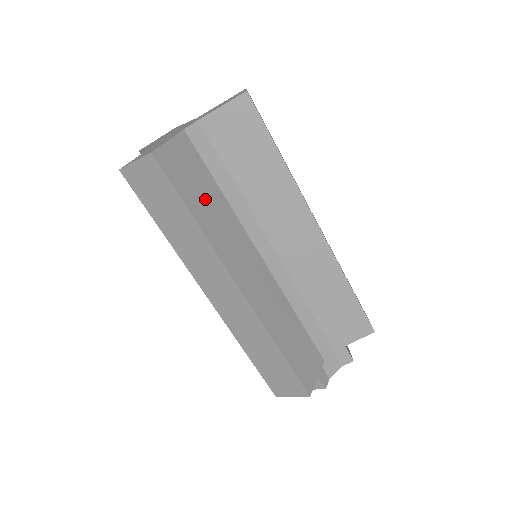
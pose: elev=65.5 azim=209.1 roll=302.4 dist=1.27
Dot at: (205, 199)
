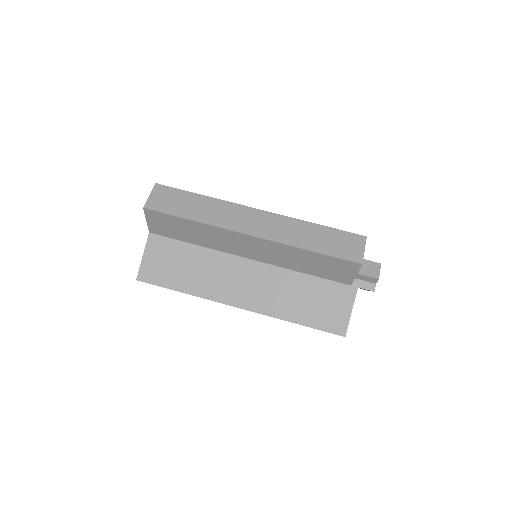
Dot at: occluded
